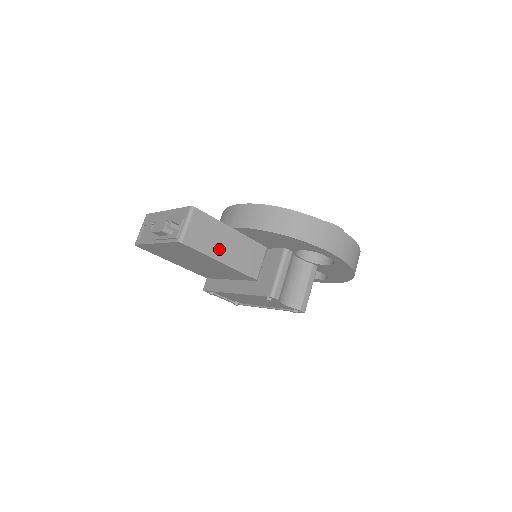
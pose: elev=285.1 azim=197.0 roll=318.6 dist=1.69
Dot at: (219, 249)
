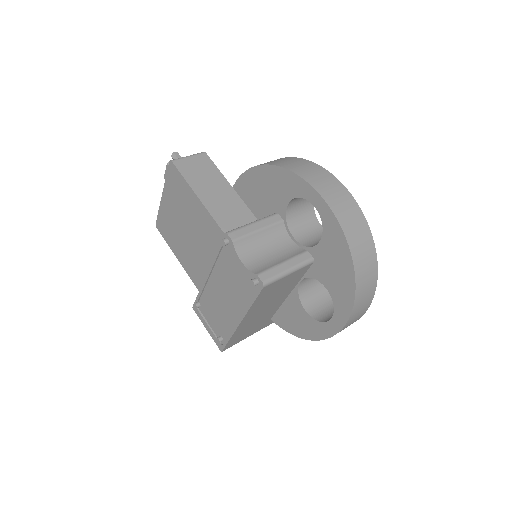
Dot at: (206, 190)
